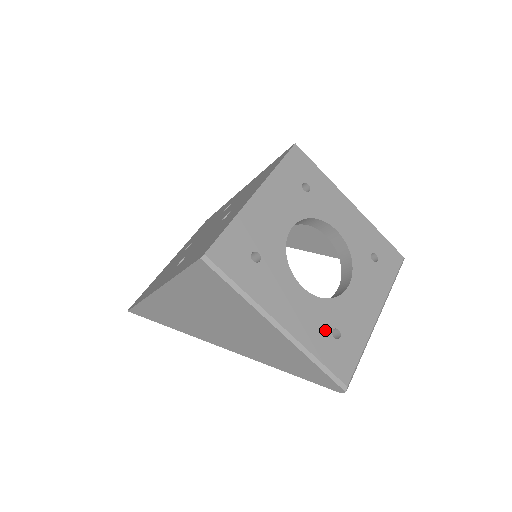
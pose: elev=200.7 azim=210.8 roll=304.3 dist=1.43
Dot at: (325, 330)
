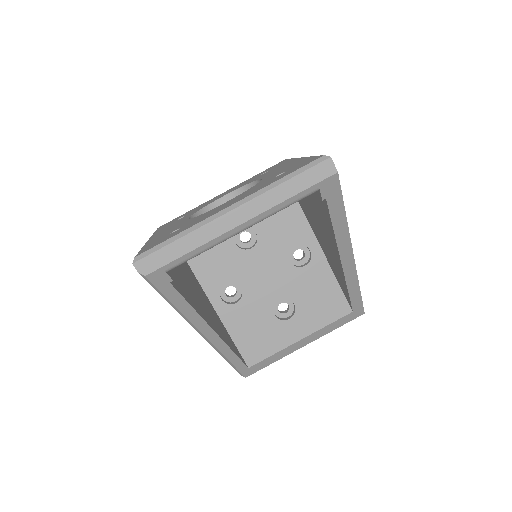
Dot at: (170, 232)
